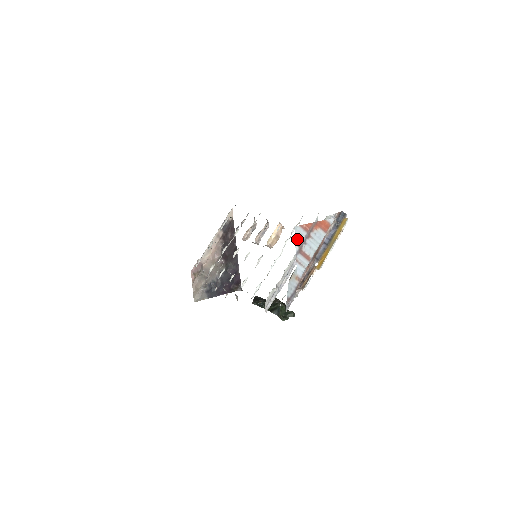
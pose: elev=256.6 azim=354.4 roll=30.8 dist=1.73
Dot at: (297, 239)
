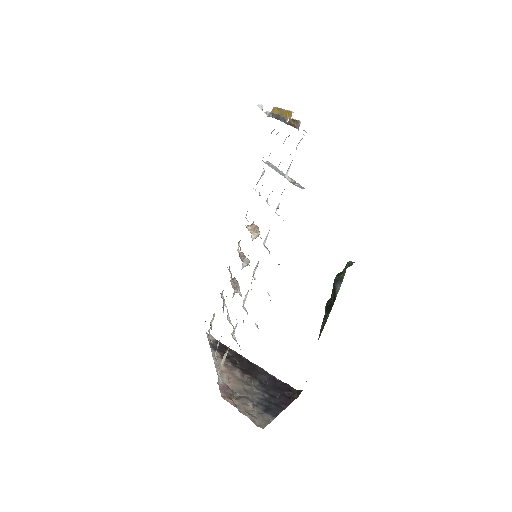
Dot at: occluded
